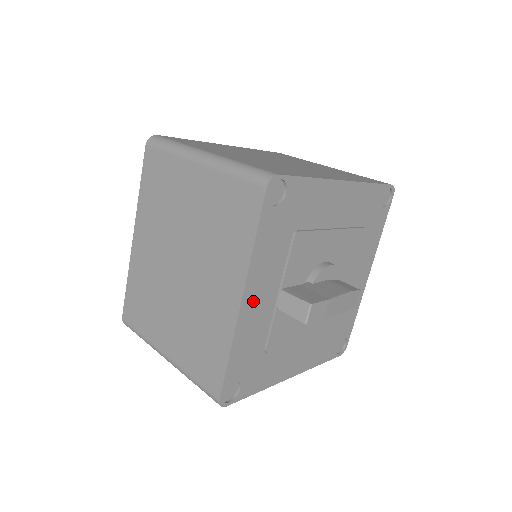
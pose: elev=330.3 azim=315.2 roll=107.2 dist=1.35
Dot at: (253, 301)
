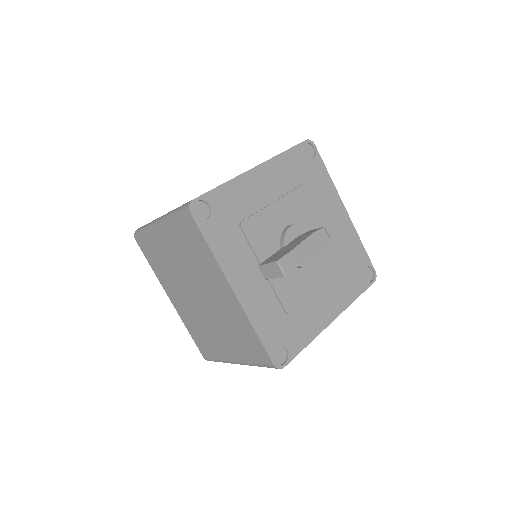
Dot at: (244, 286)
